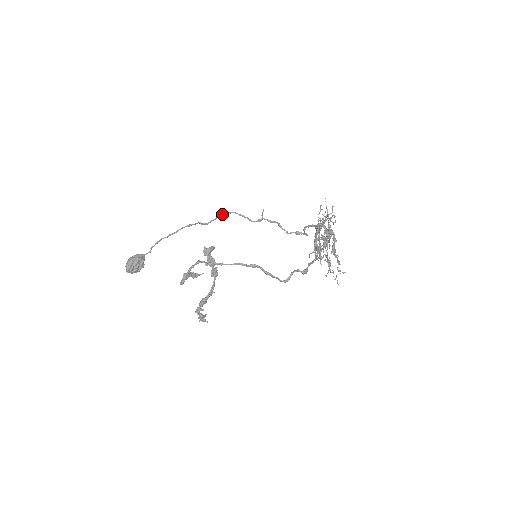
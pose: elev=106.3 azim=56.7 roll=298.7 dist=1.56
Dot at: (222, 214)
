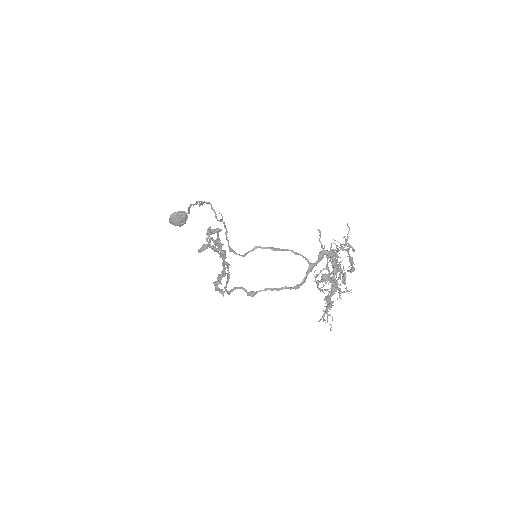
Dot at: (204, 201)
